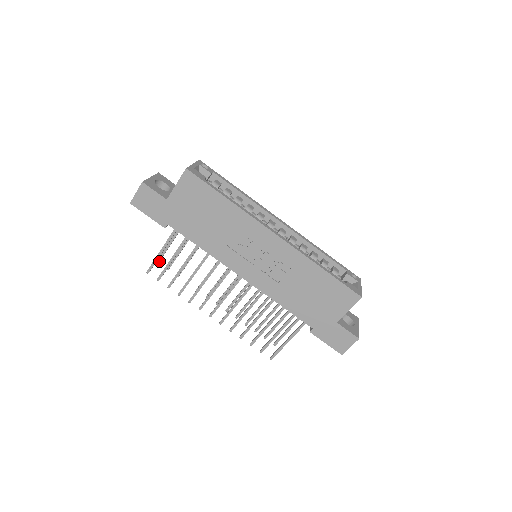
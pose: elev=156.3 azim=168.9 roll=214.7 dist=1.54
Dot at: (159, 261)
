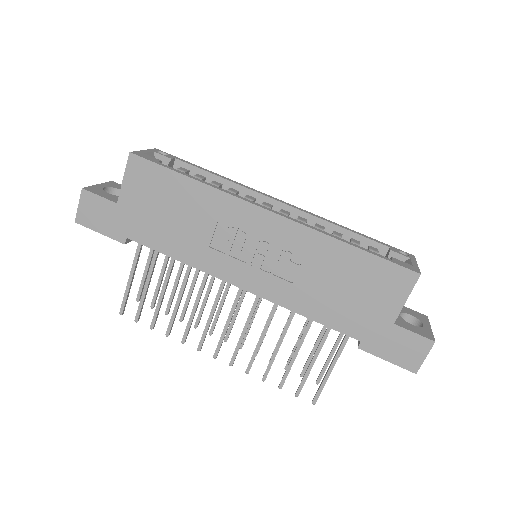
Dot at: (139, 299)
